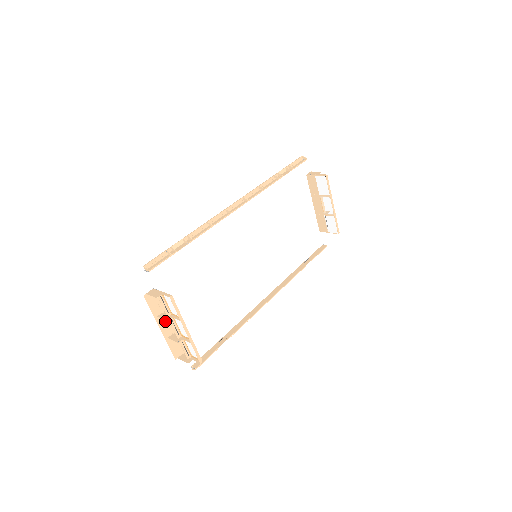
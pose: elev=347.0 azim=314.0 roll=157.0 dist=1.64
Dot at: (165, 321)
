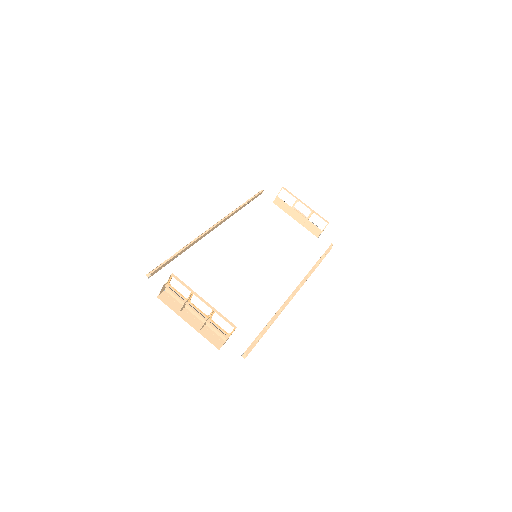
Dot at: (189, 316)
